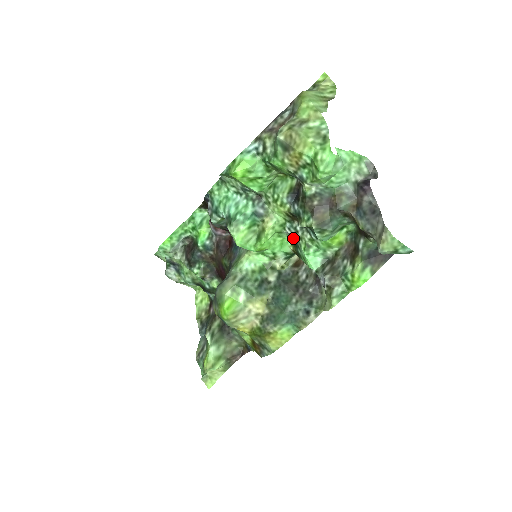
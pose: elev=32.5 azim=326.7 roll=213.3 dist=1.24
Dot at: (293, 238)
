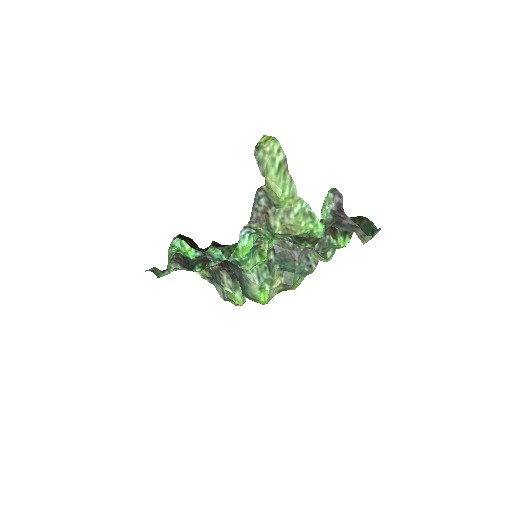
Dot at: occluded
